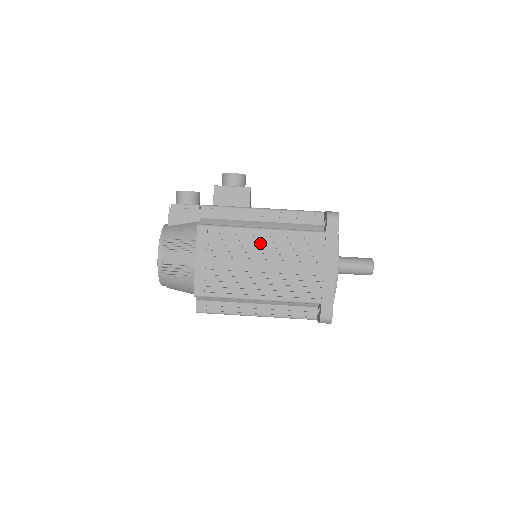
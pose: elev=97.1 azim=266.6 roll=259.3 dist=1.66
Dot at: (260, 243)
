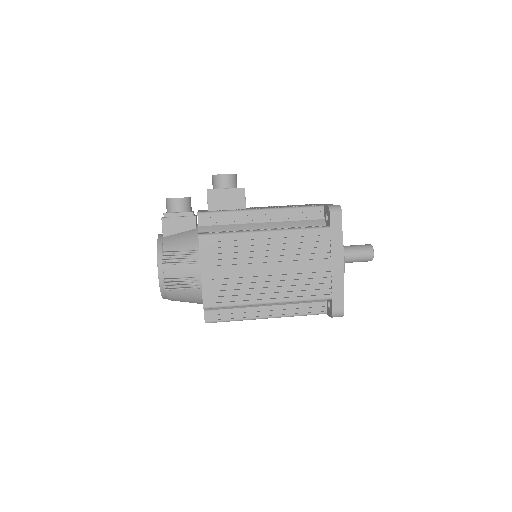
Dot at: (265, 246)
